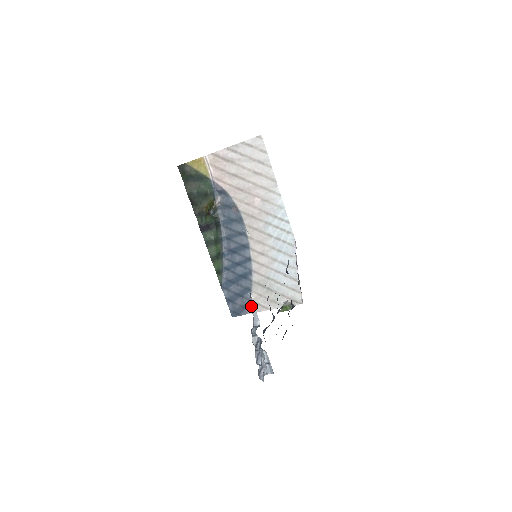
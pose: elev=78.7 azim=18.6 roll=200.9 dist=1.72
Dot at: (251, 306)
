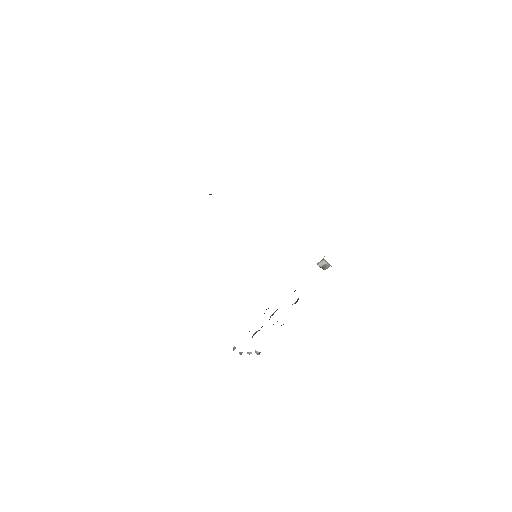
Dot at: occluded
